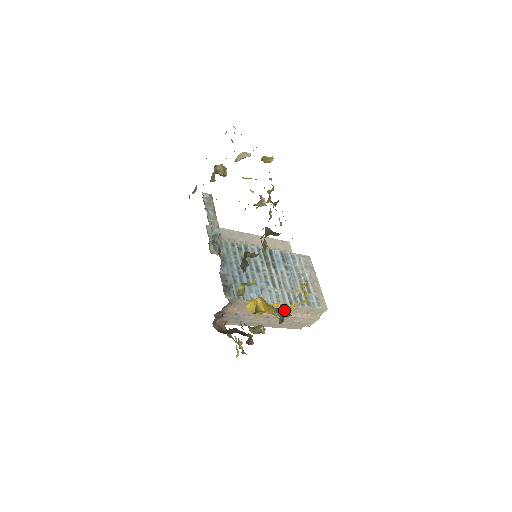
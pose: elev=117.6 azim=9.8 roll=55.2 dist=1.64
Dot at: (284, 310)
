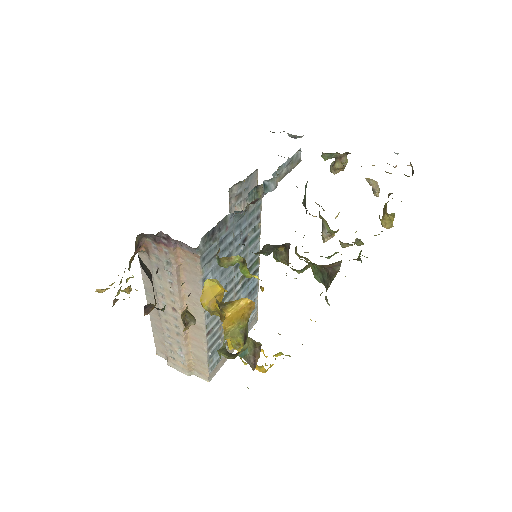
Dot at: (240, 346)
